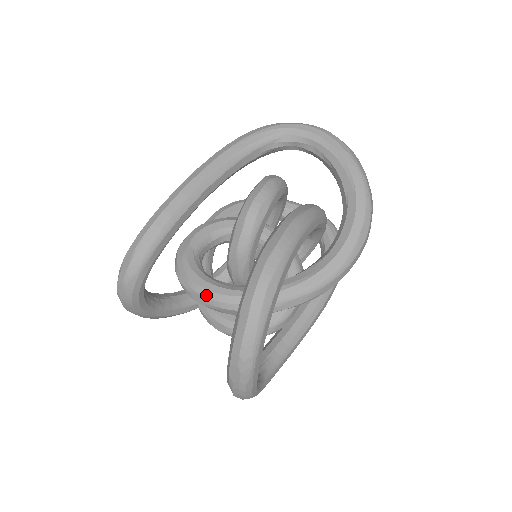
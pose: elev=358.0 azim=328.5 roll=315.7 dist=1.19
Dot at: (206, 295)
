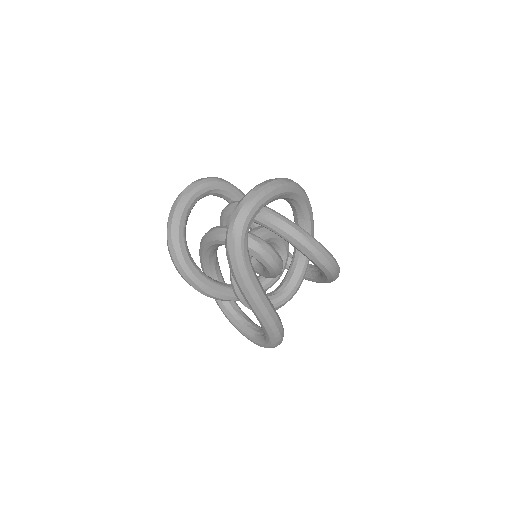
Dot at: occluded
